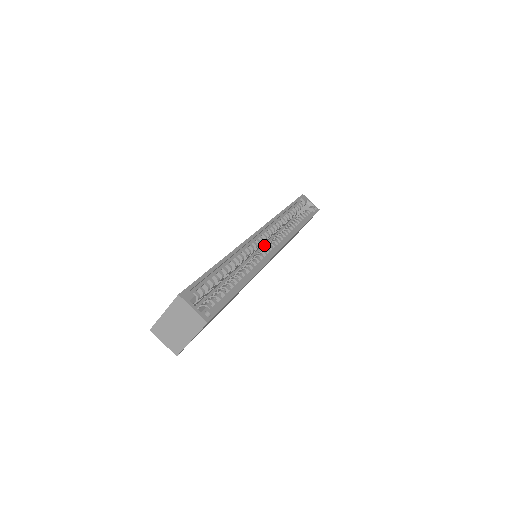
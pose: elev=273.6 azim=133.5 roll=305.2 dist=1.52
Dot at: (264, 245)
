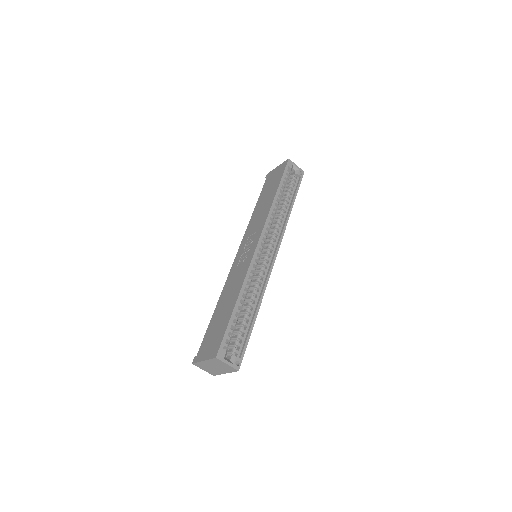
Dot at: occluded
